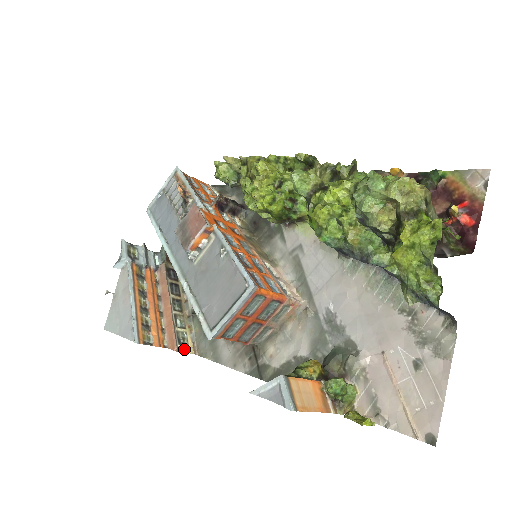
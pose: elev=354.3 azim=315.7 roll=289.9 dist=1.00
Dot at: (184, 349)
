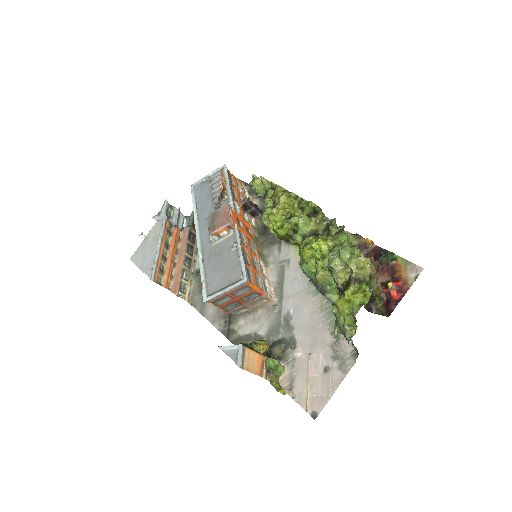
Dot at: (182, 296)
